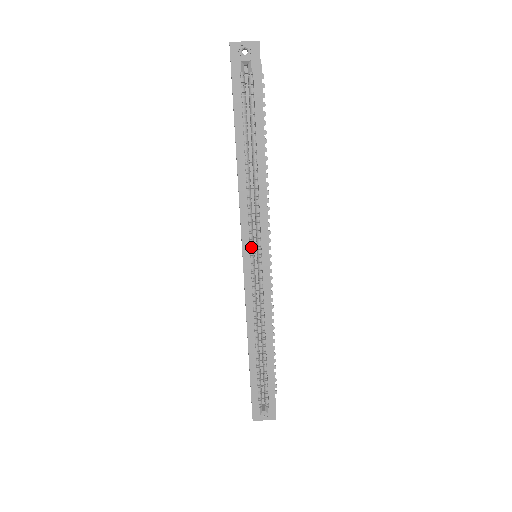
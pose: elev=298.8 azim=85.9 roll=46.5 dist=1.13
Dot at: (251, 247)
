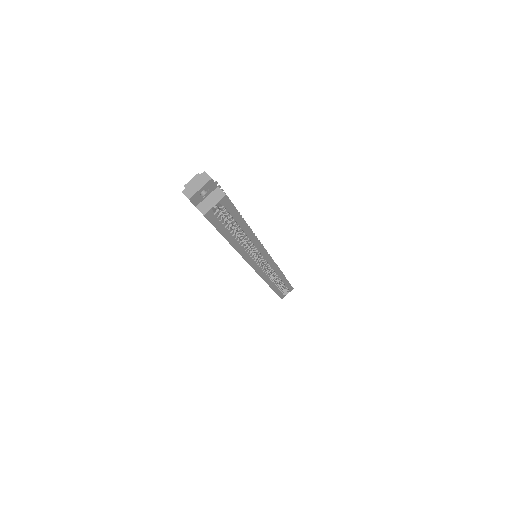
Dot at: occluded
